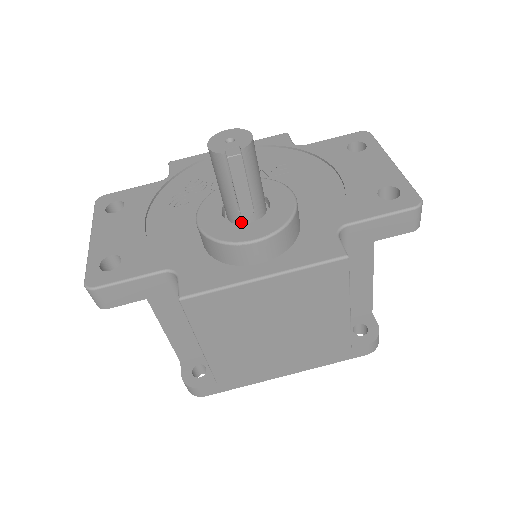
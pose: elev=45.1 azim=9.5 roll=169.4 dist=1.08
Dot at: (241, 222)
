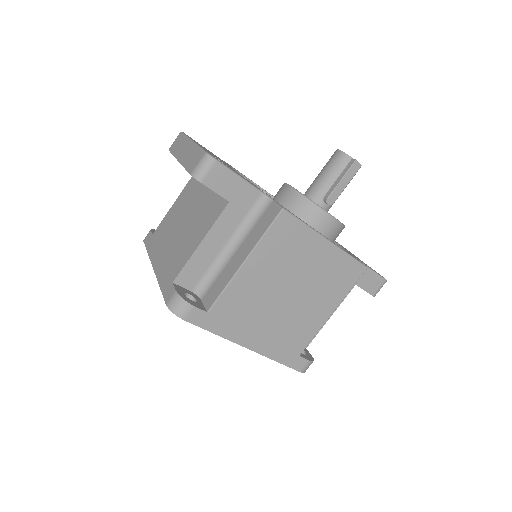
Dot at: occluded
